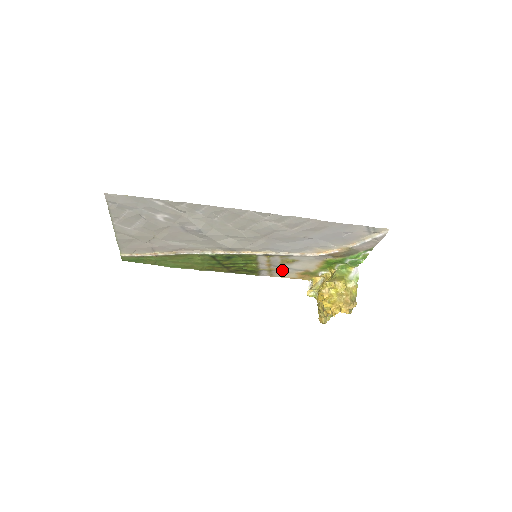
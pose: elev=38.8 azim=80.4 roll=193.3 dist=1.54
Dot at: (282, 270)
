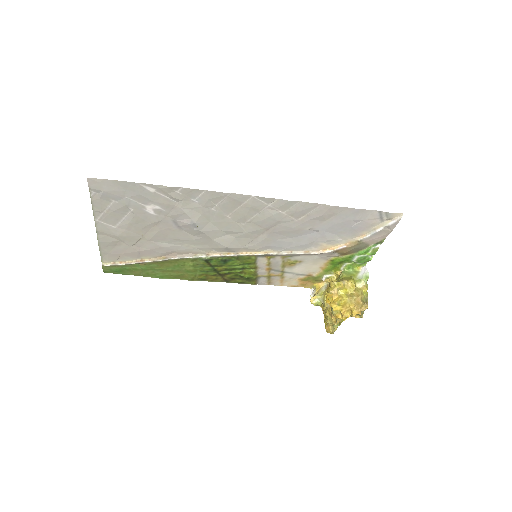
Dot at: (282, 276)
